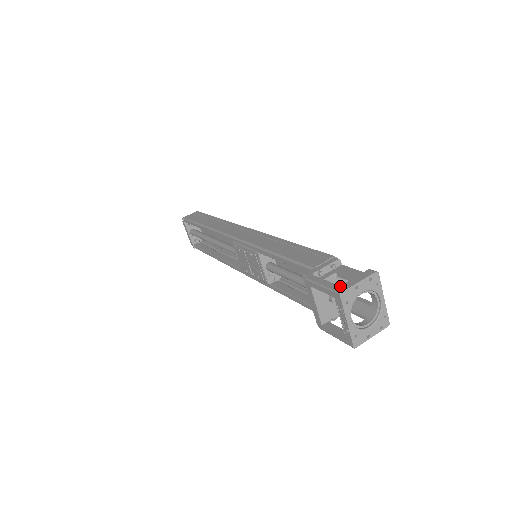
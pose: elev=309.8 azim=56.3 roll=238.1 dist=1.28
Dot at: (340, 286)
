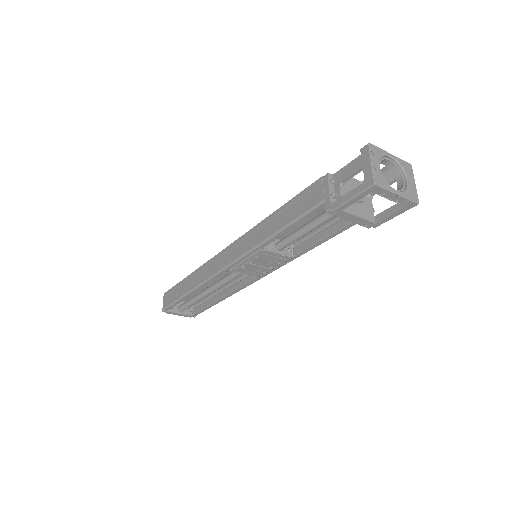
Dot at: (365, 181)
